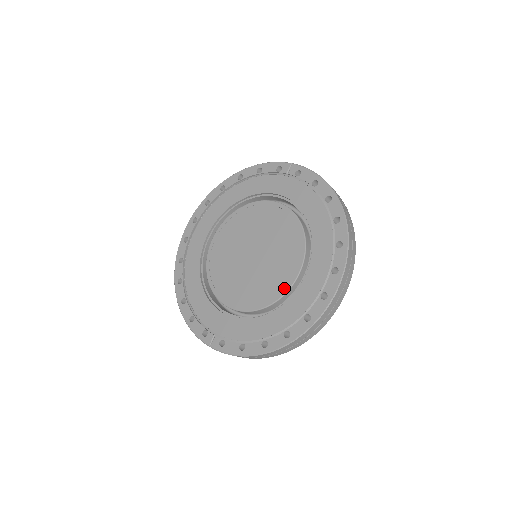
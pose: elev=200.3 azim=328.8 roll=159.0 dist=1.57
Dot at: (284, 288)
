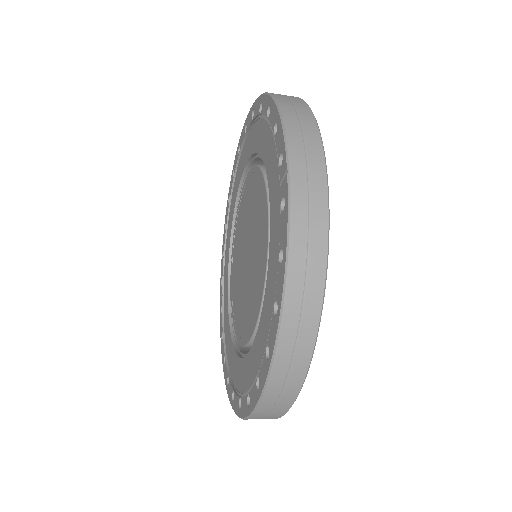
Dot at: (240, 337)
